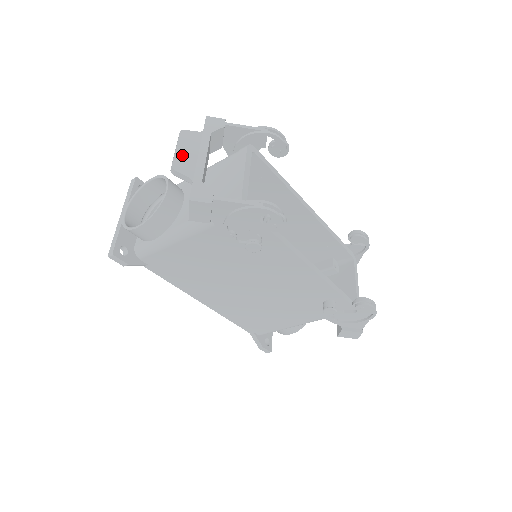
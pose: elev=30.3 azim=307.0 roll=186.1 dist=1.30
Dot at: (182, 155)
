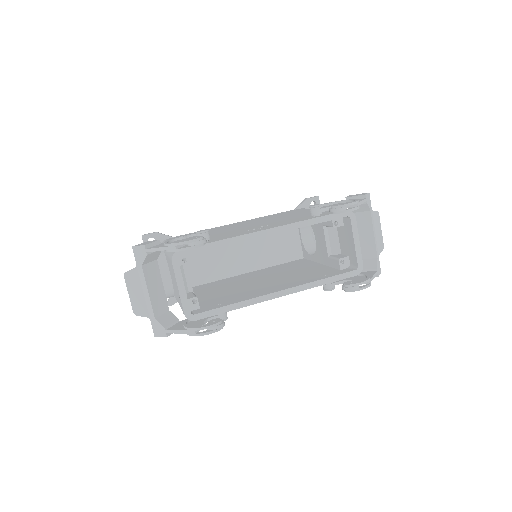
Dot at: (135, 299)
